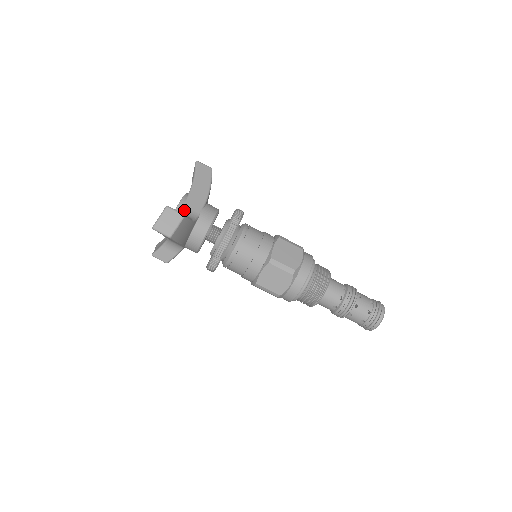
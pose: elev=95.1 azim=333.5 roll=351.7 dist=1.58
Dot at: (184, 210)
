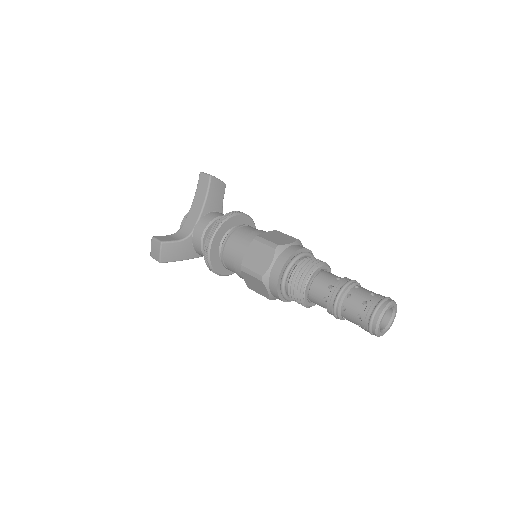
Dot at: (182, 229)
